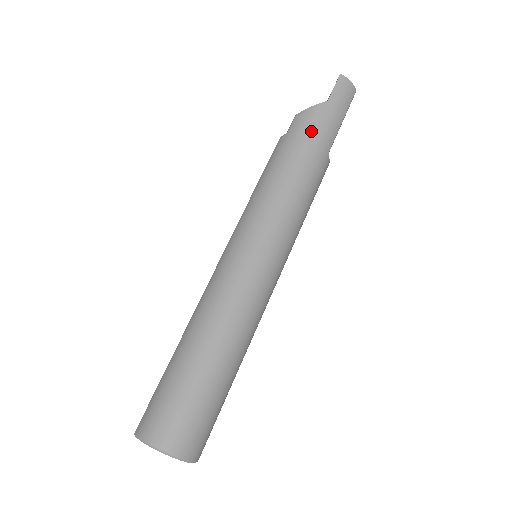
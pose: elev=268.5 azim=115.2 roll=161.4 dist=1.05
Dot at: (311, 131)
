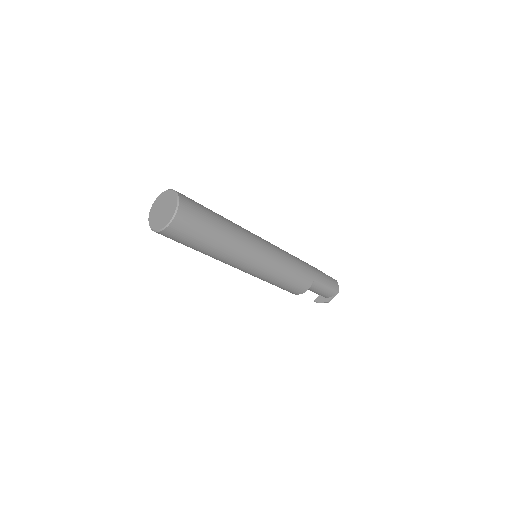
Dot at: (313, 267)
